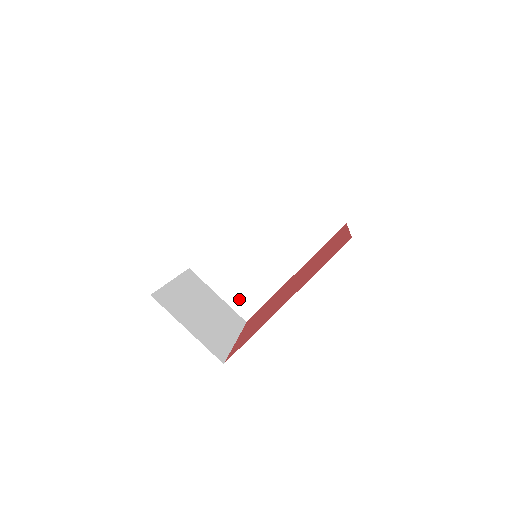
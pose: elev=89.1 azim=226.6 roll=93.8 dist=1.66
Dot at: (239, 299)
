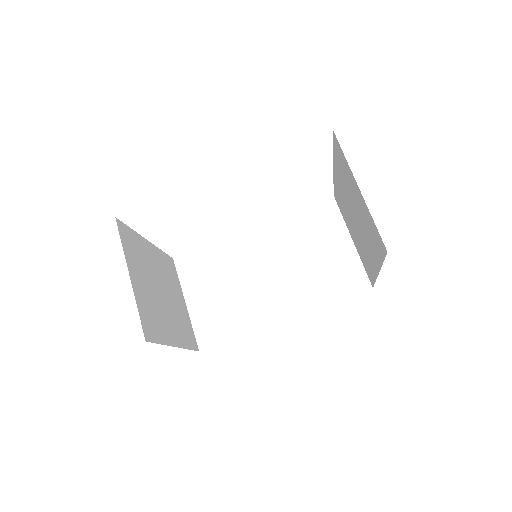
Dot at: (206, 319)
